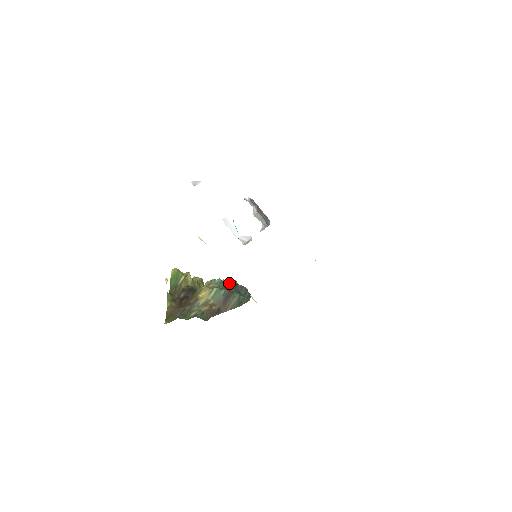
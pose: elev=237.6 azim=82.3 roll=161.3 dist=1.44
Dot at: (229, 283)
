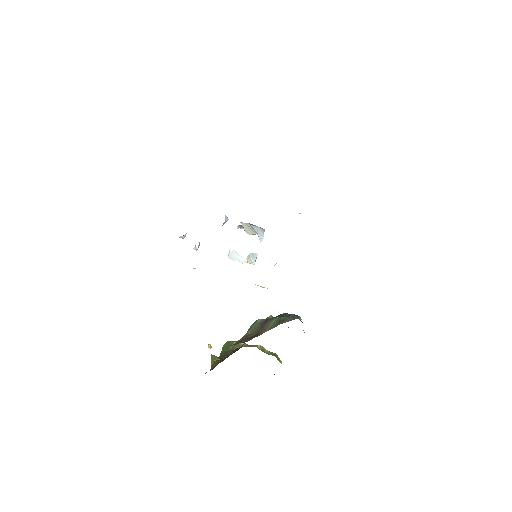
Dot at: (271, 317)
